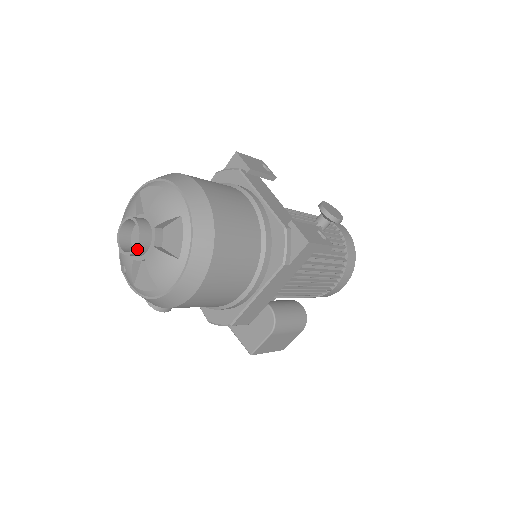
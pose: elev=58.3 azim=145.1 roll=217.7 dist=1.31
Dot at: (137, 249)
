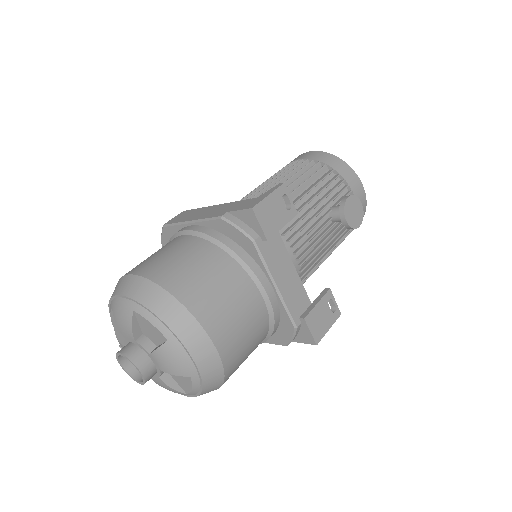
Dot at: (142, 382)
